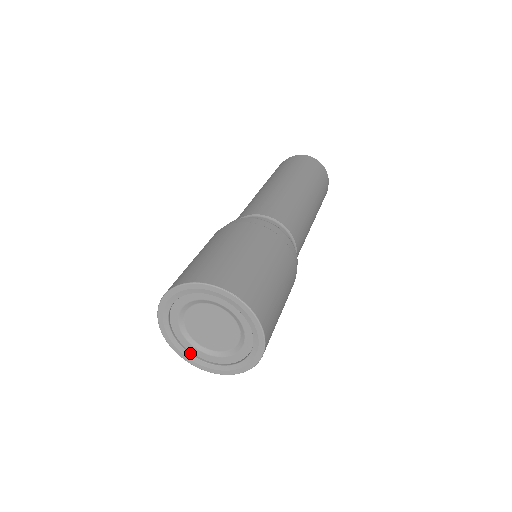
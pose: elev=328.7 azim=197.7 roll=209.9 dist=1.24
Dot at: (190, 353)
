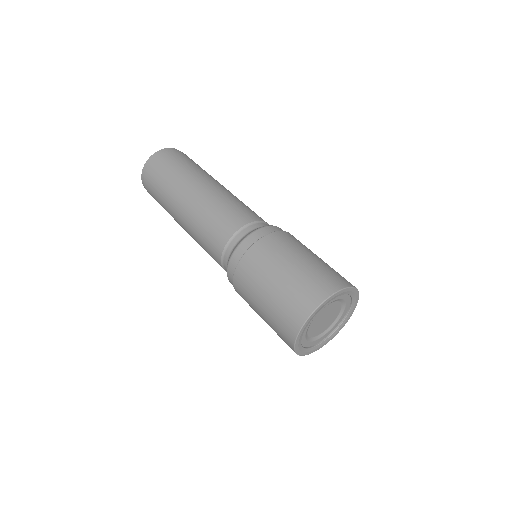
Dot at: (326, 339)
